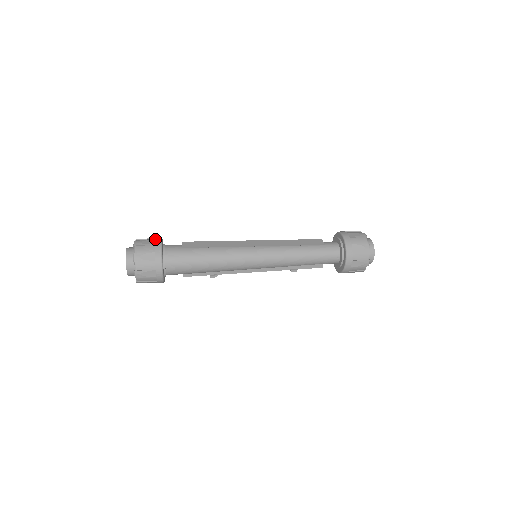
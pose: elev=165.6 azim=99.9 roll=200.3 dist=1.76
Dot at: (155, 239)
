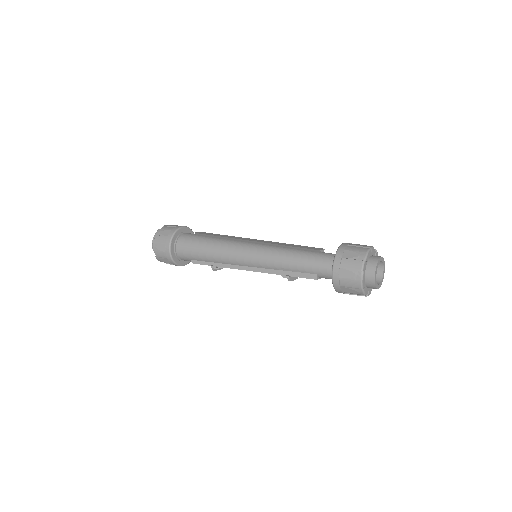
Dot at: occluded
